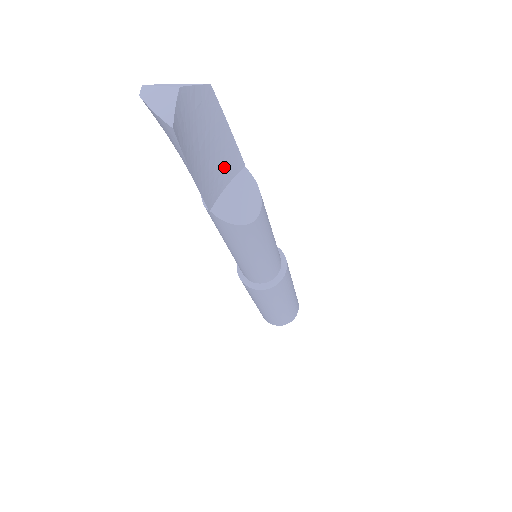
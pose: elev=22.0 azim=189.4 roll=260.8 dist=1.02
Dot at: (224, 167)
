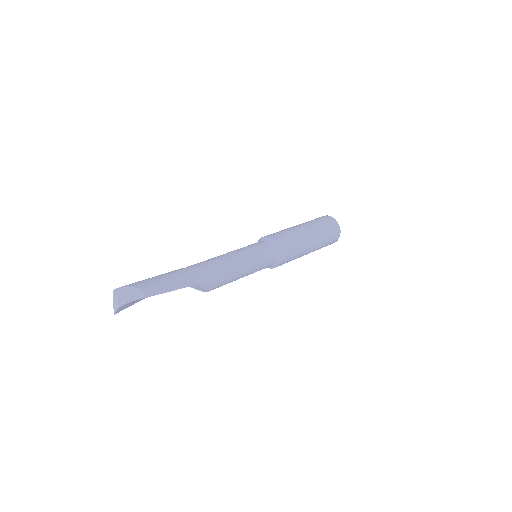
Dot at: occluded
